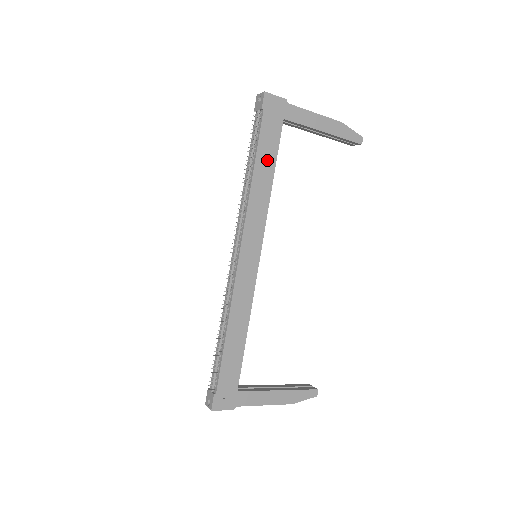
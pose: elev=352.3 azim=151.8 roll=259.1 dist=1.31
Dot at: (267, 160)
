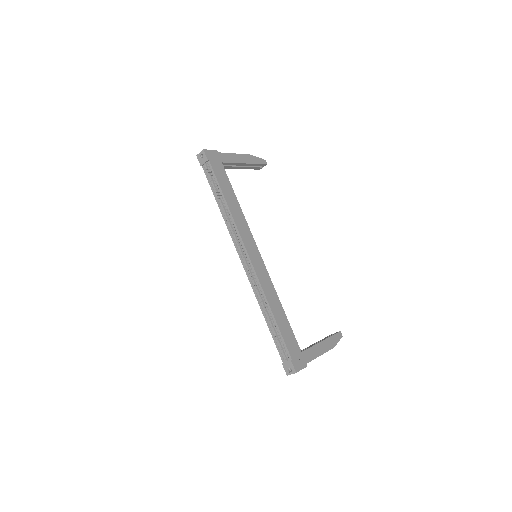
Dot at: (228, 190)
